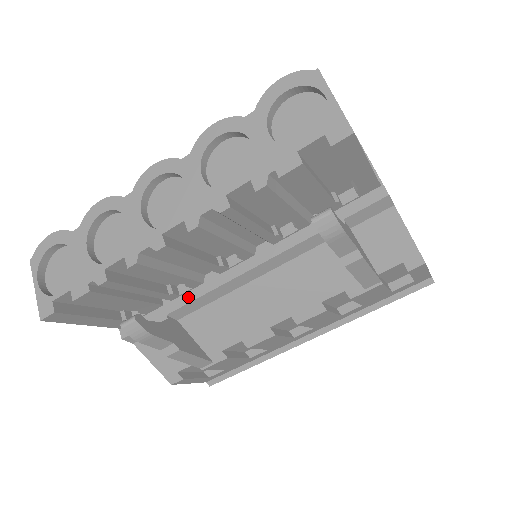
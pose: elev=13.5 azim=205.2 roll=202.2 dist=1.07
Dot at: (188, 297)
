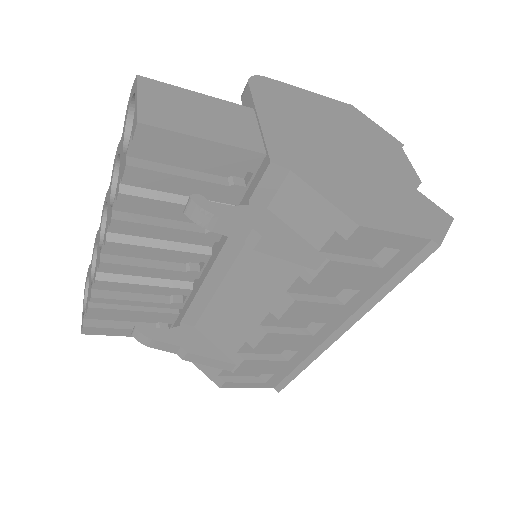
Dot at: (187, 304)
